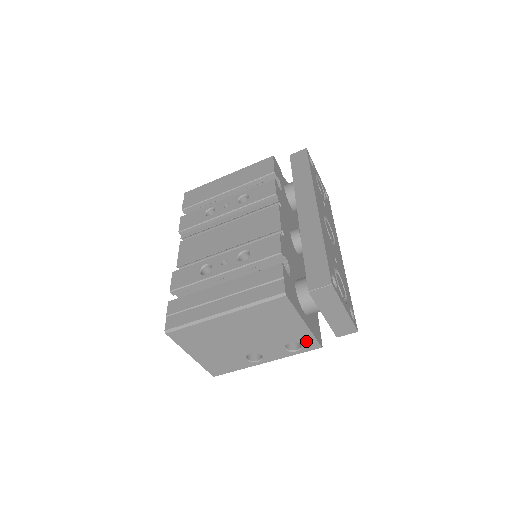
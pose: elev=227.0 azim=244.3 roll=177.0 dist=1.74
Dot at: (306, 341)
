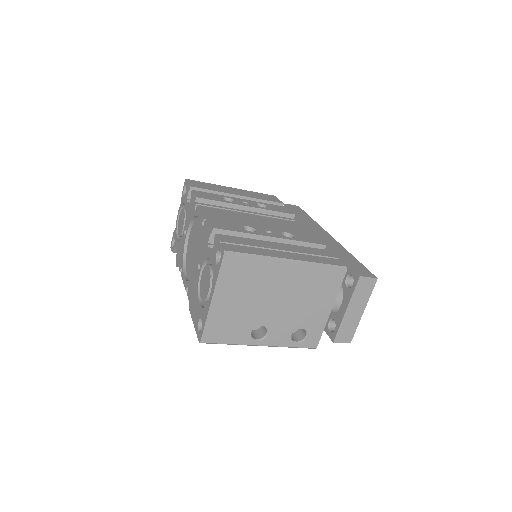
Dot at: (313, 333)
